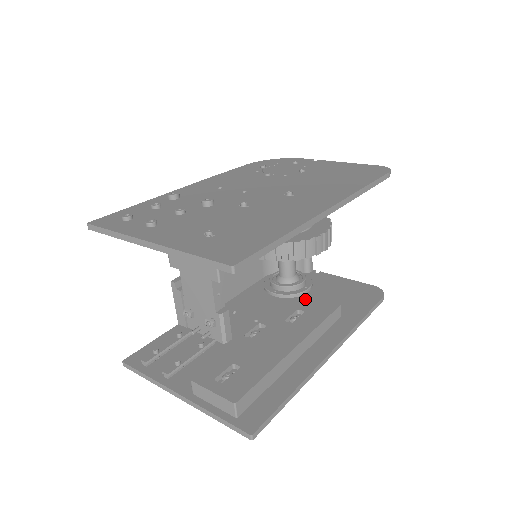
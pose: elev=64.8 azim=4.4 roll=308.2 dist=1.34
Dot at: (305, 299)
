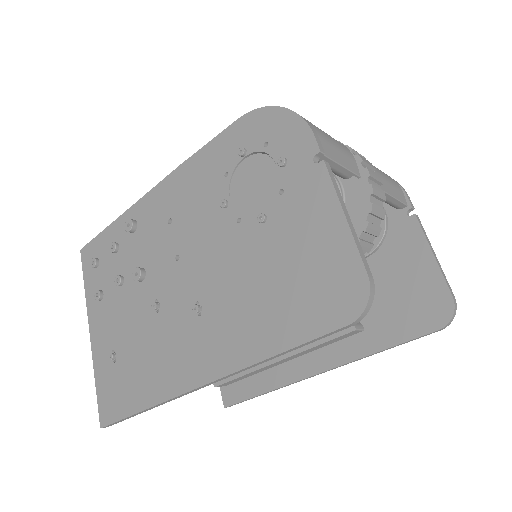
Dot at: occluded
